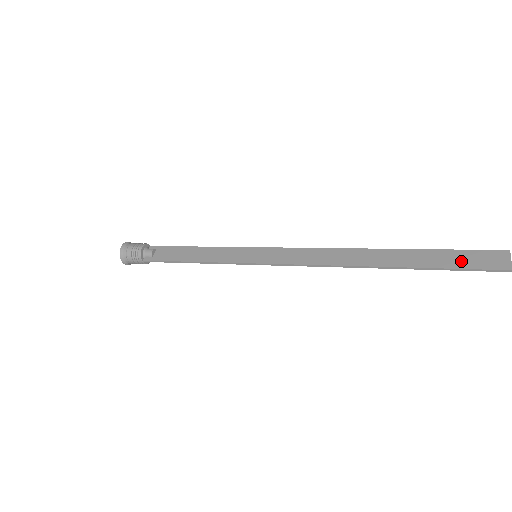
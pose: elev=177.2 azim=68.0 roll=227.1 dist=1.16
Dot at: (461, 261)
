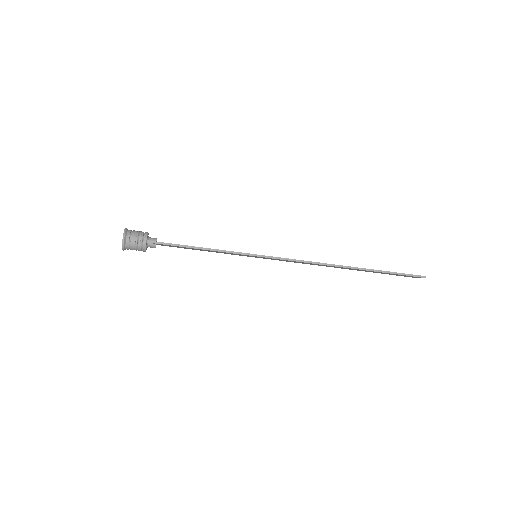
Dot at: occluded
